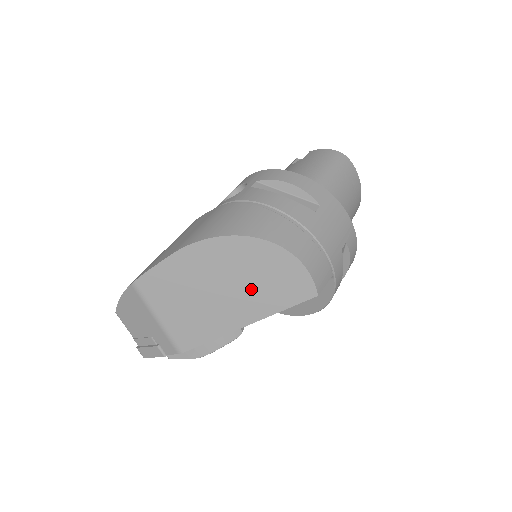
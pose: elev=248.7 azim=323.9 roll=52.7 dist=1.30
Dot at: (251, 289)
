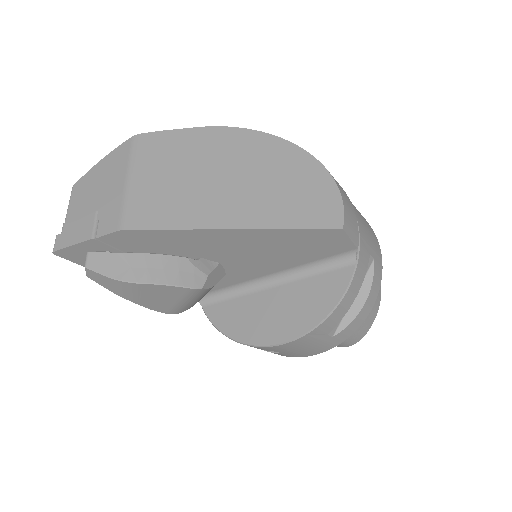
Dot at: (265, 191)
